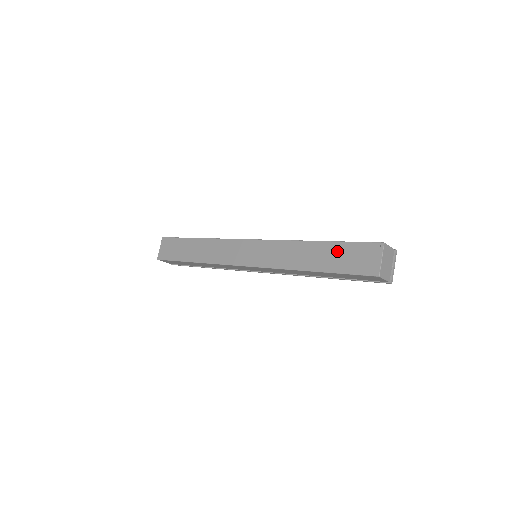
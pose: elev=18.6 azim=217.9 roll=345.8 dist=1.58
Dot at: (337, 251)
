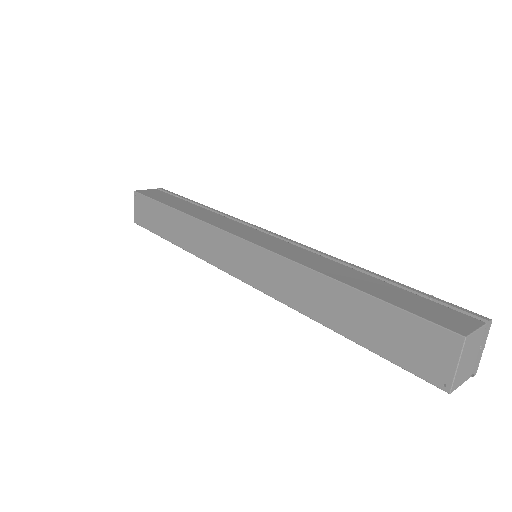
Dot at: (376, 316)
